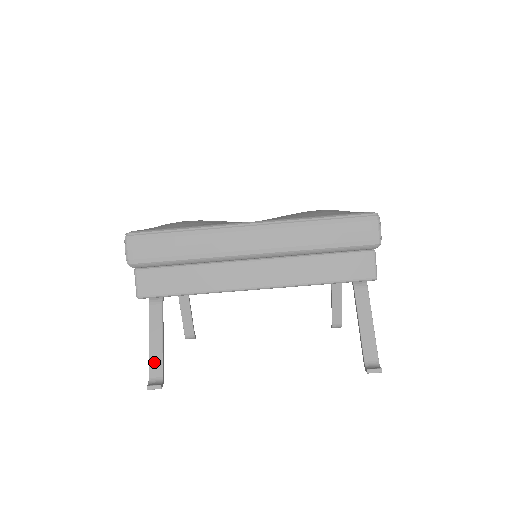
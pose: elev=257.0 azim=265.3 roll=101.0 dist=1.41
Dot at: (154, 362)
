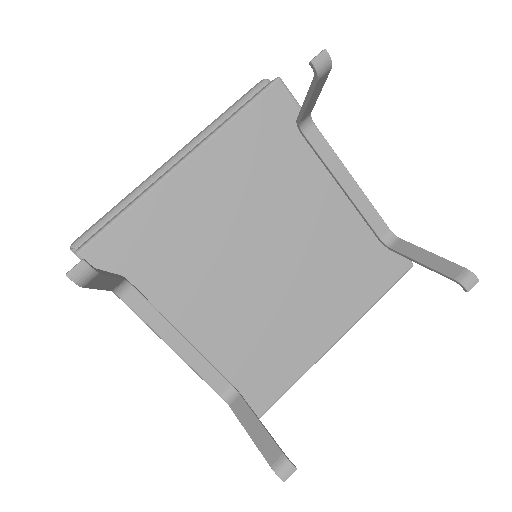
Dot at: occluded
